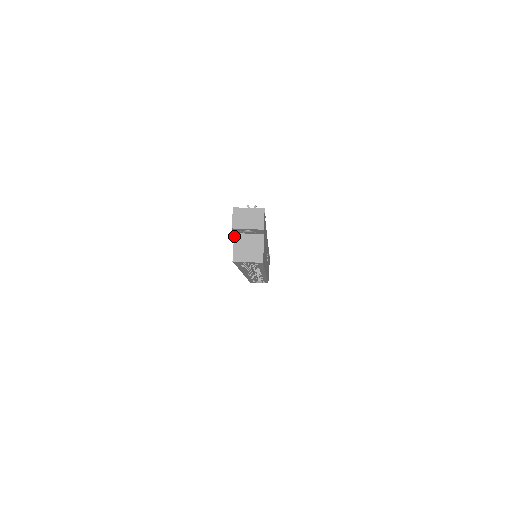
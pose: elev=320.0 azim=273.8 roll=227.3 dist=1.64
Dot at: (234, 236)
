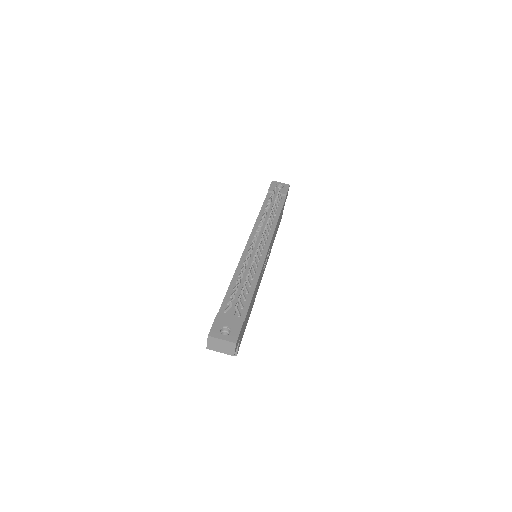
Dot at: occluded
